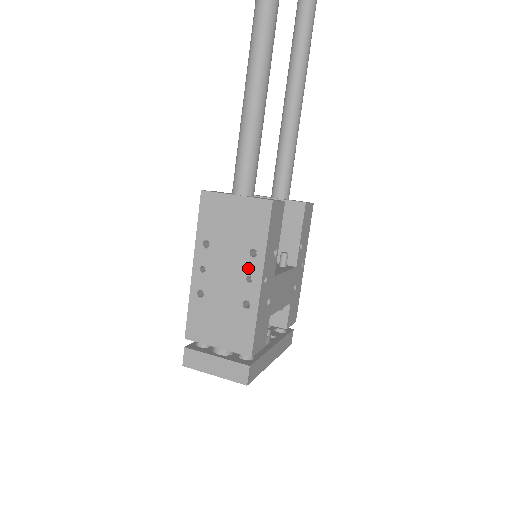
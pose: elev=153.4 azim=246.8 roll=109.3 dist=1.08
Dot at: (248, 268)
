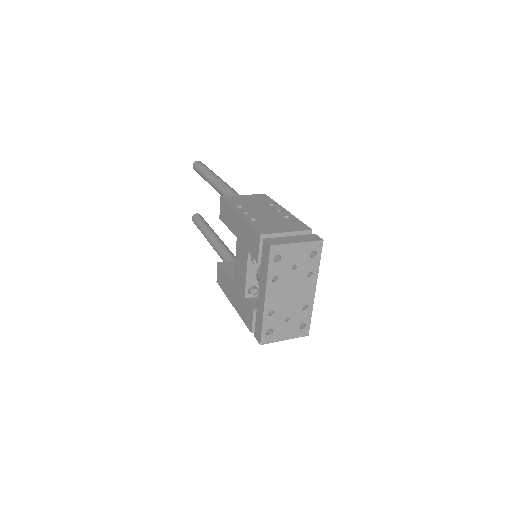
Dot at: (274, 208)
